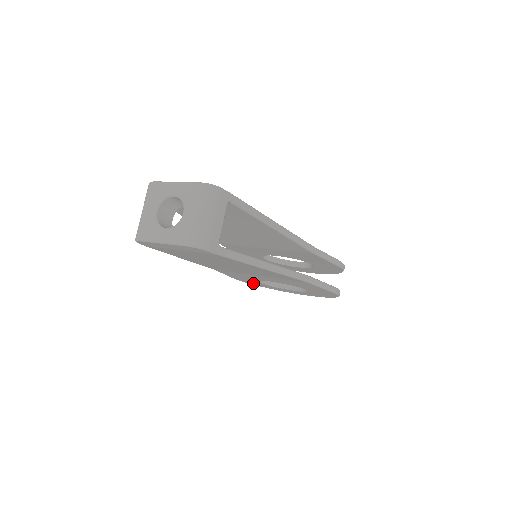
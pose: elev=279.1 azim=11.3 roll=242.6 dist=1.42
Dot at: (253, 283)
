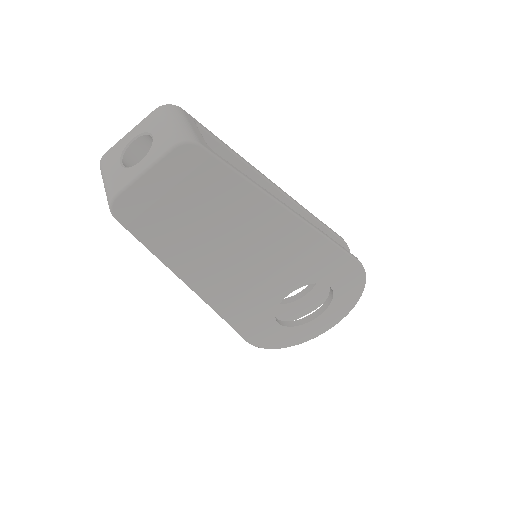
Dot at: (272, 339)
